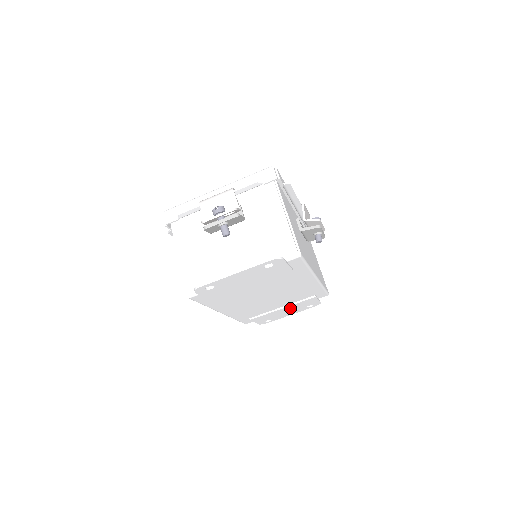
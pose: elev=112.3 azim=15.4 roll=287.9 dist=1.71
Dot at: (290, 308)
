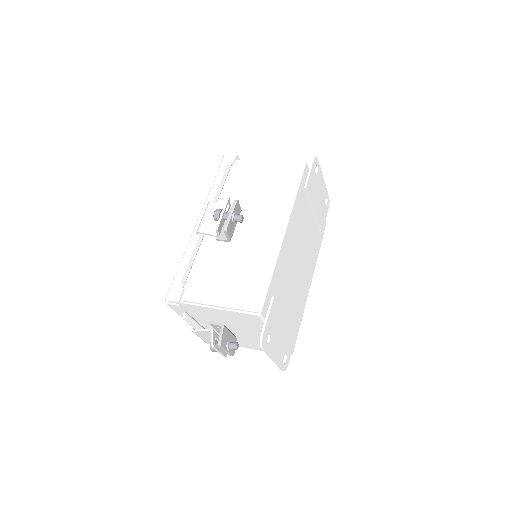
Dot at: (285, 330)
